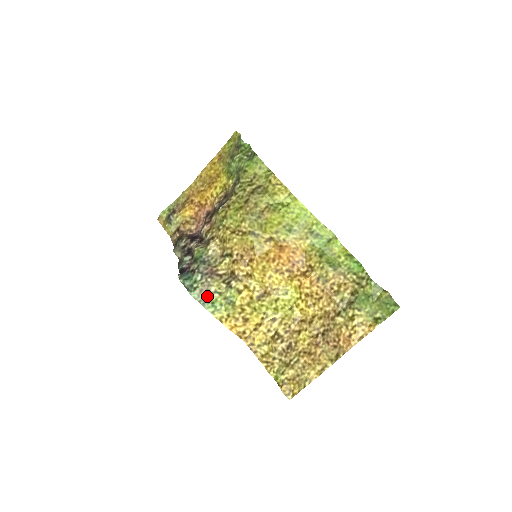
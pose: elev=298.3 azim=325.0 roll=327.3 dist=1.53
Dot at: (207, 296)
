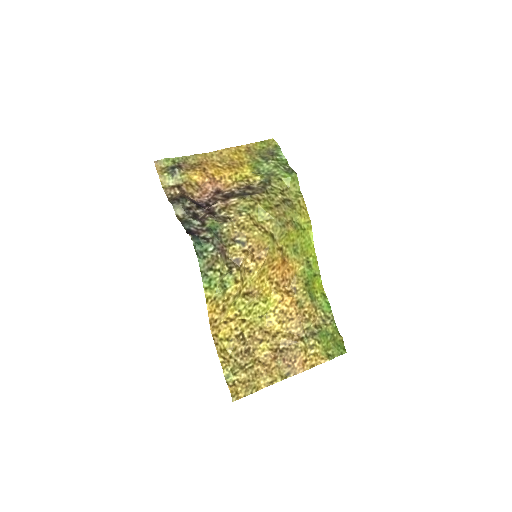
Dot at: (210, 270)
